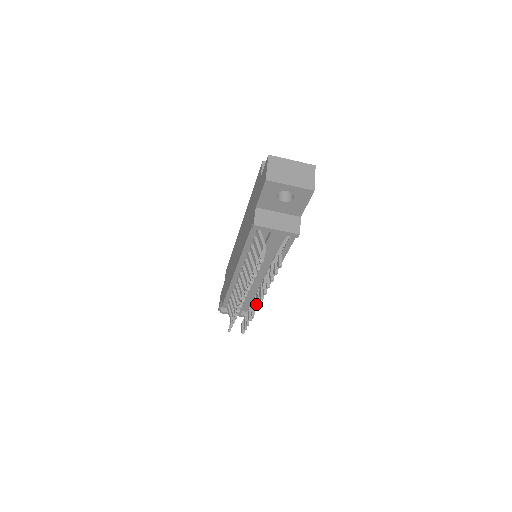
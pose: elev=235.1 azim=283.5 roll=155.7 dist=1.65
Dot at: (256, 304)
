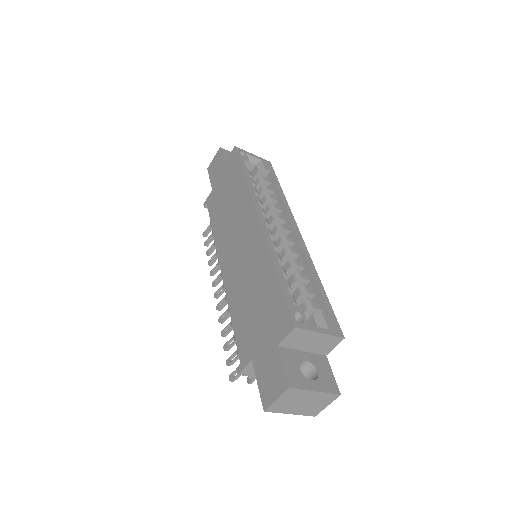
Dot at: occluded
